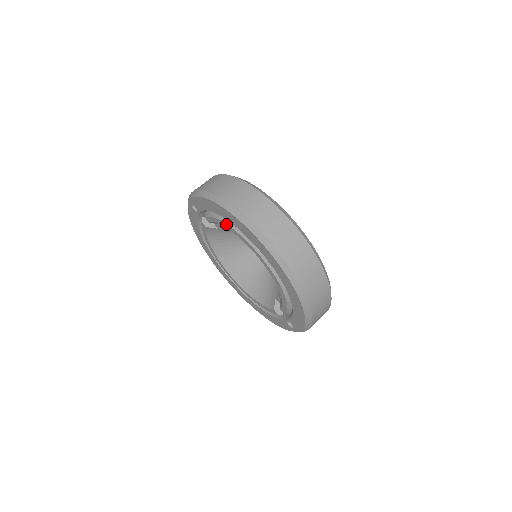
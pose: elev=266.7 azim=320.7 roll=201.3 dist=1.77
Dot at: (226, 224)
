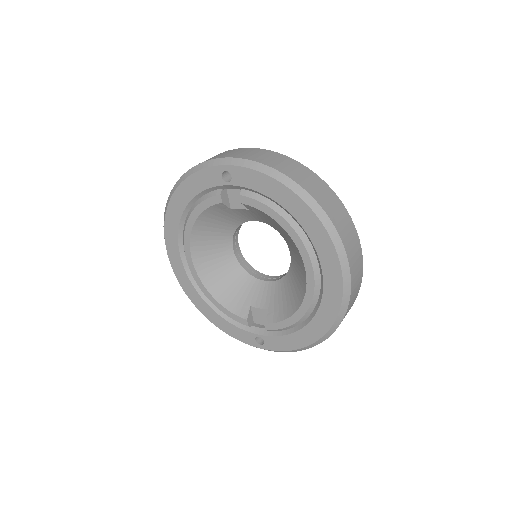
Dot at: (287, 222)
